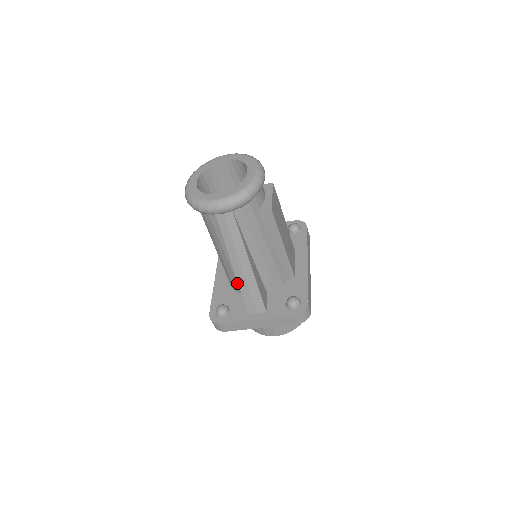
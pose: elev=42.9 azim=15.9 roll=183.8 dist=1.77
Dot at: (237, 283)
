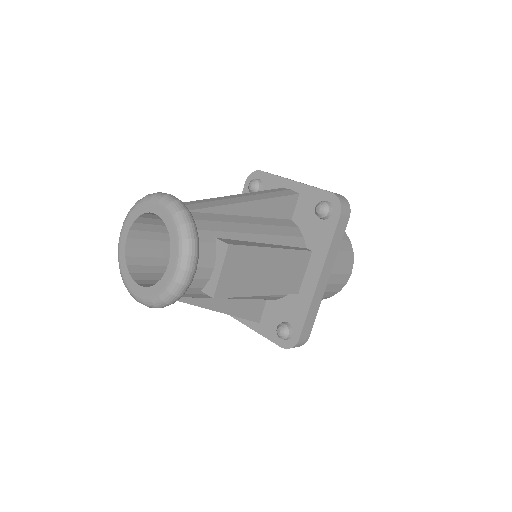
Dot at: occluded
